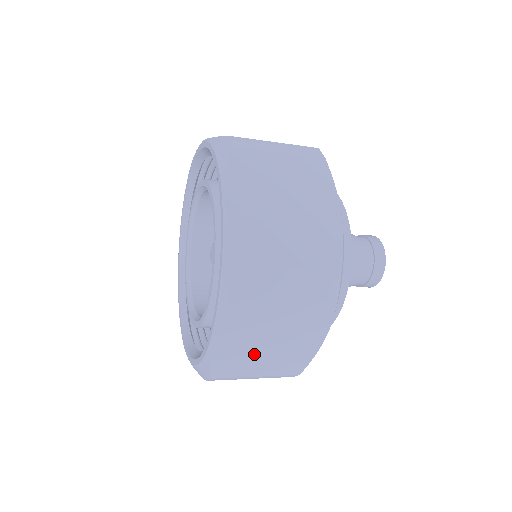
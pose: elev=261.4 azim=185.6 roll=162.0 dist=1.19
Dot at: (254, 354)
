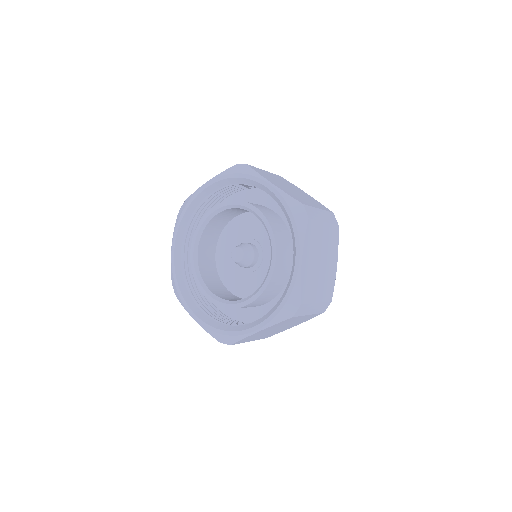
Dot at: (263, 334)
